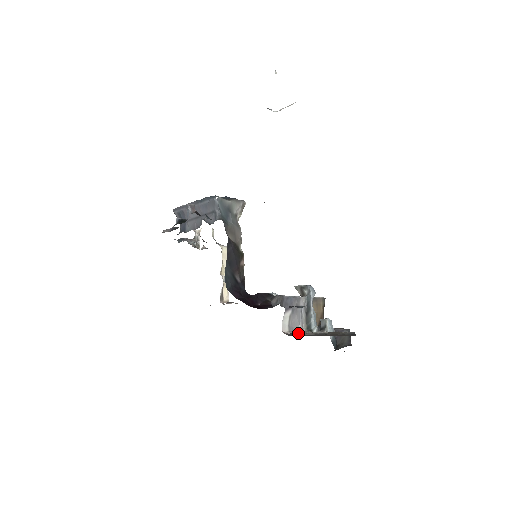
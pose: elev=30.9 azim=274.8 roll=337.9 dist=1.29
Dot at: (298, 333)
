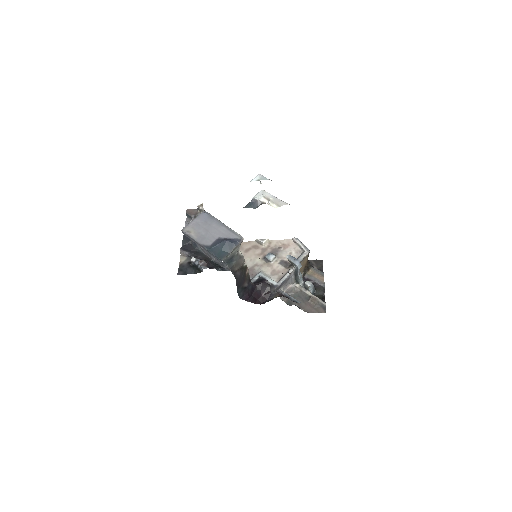
Dot at: (289, 289)
